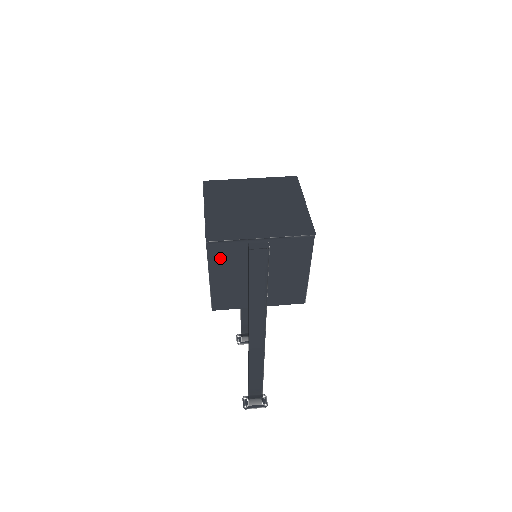
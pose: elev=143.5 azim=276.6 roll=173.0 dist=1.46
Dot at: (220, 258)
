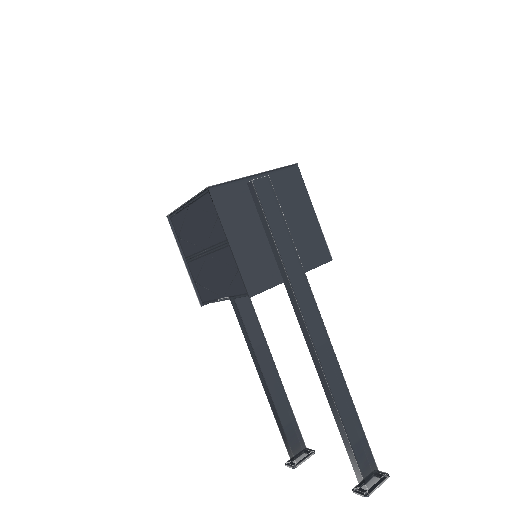
Dot at: (229, 209)
